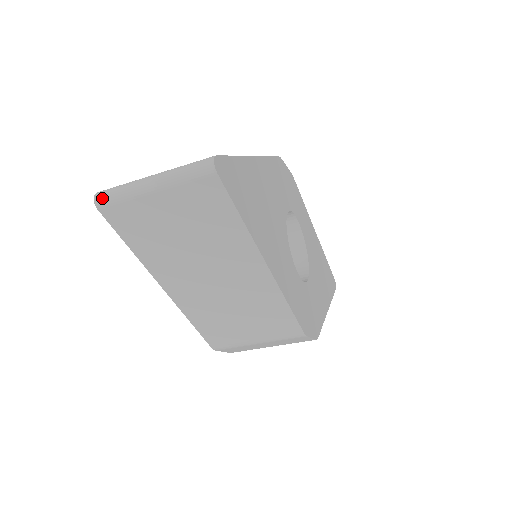
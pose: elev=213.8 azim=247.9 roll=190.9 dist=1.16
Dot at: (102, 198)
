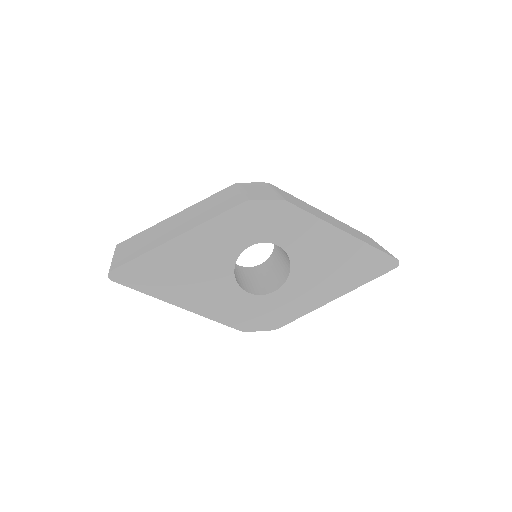
Dot at: occluded
